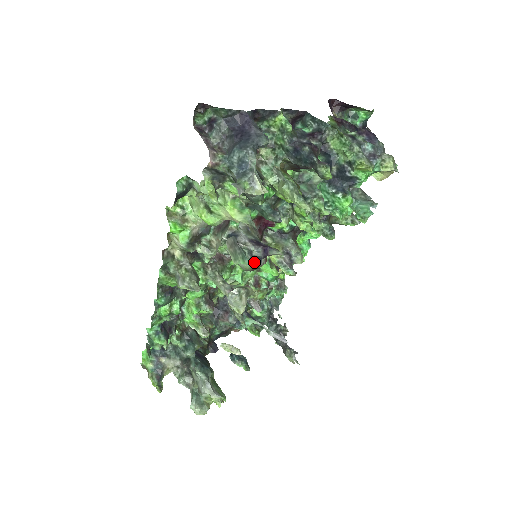
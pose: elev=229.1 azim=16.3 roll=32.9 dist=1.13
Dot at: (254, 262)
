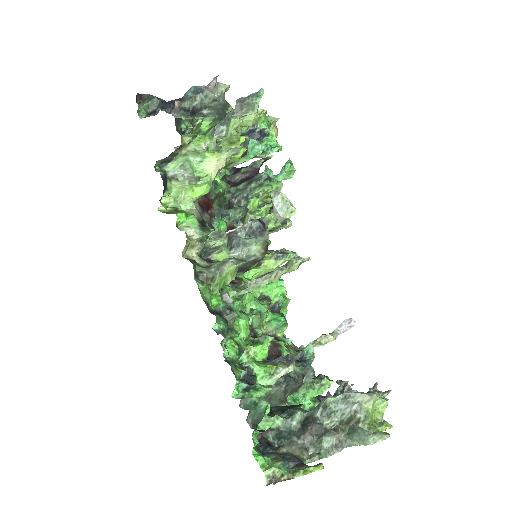
Dot at: (260, 235)
